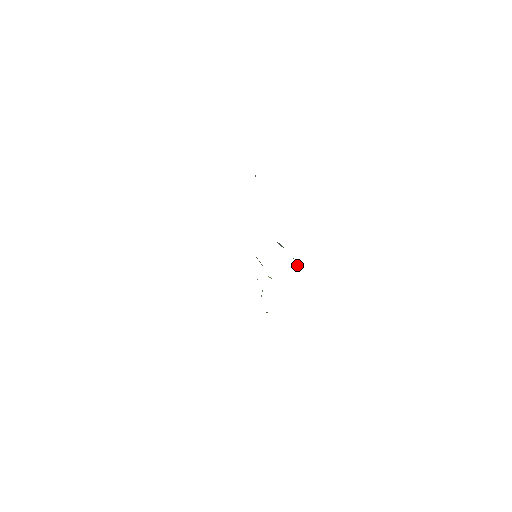
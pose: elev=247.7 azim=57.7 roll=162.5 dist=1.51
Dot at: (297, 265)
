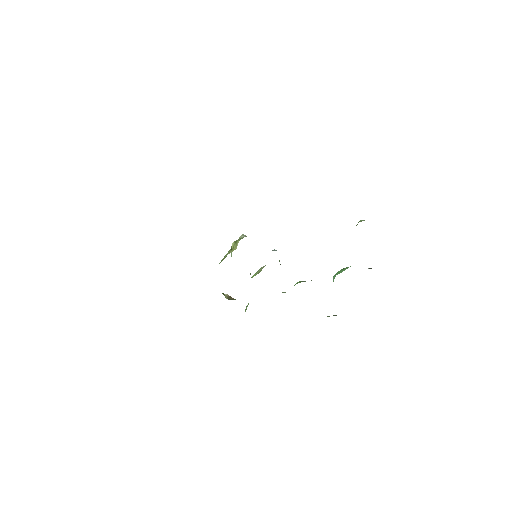
Dot at: occluded
